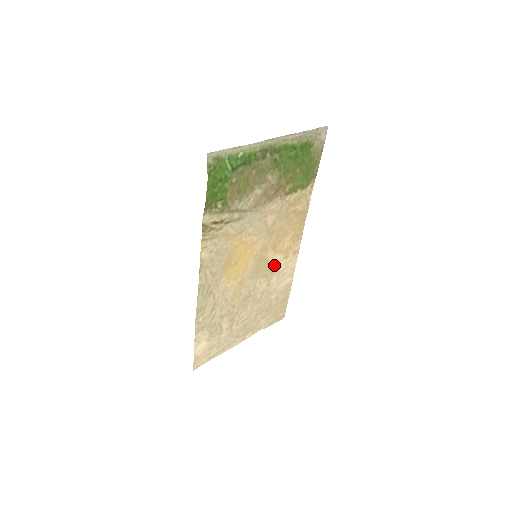
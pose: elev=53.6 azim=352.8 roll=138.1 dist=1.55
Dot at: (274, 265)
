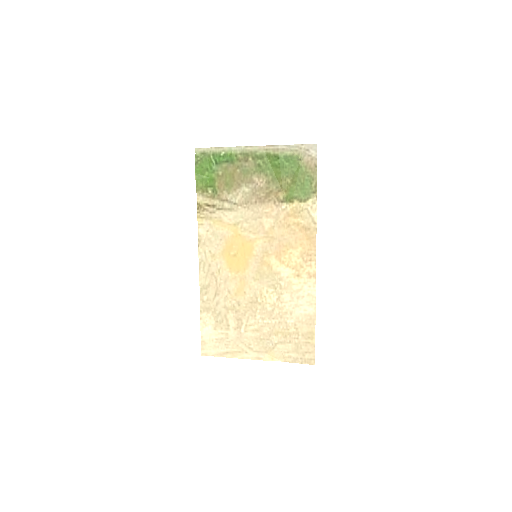
Dot at: (283, 278)
